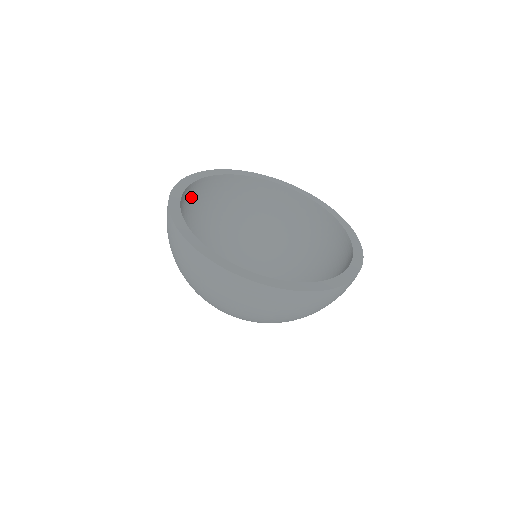
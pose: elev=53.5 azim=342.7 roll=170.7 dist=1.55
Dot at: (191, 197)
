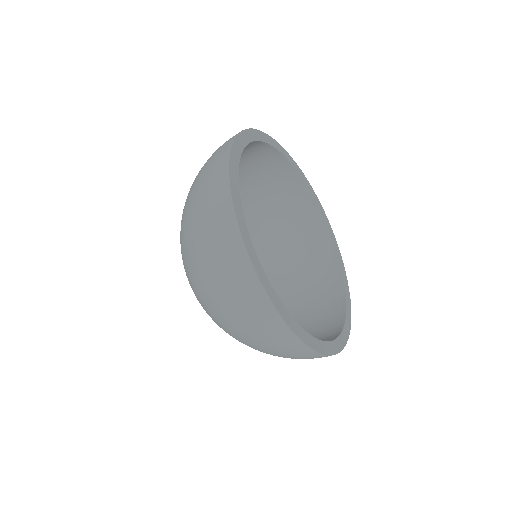
Dot at: (261, 159)
